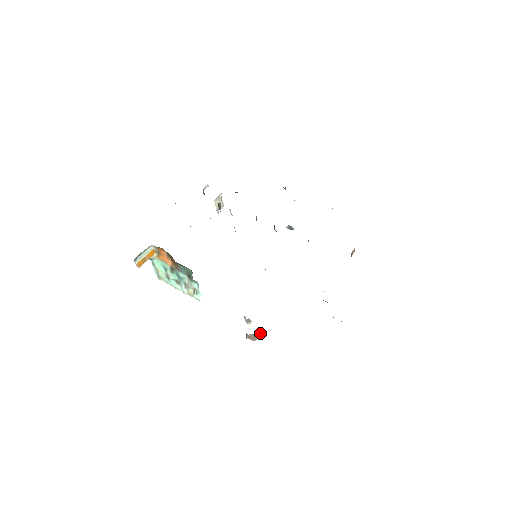
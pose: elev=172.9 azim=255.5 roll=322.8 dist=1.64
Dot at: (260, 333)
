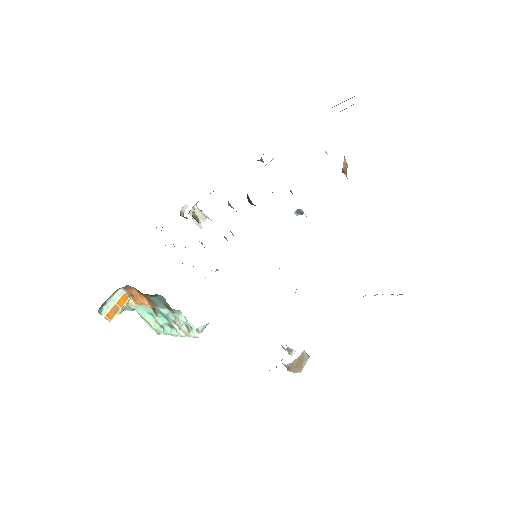
Dot at: (305, 359)
